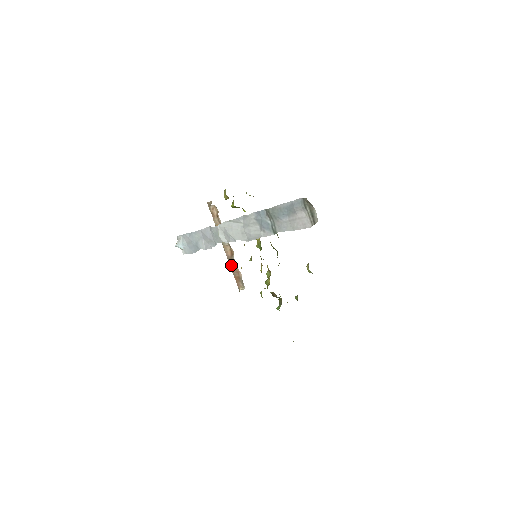
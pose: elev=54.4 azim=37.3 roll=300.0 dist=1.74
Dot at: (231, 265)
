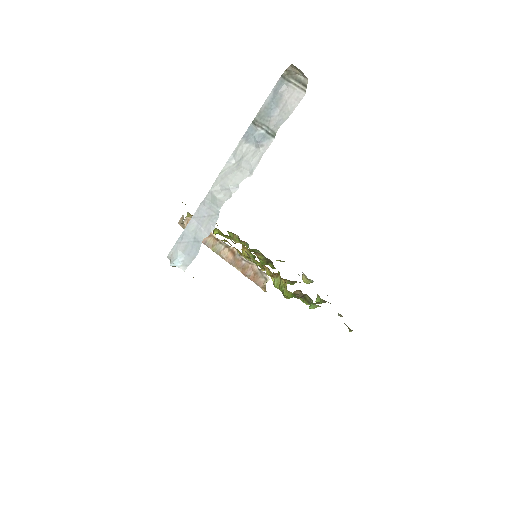
Dot at: (239, 268)
